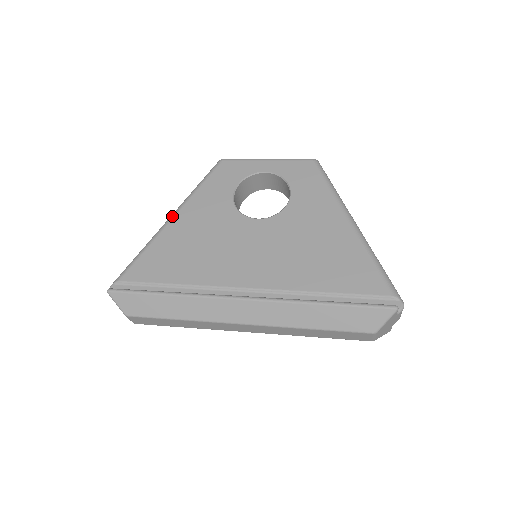
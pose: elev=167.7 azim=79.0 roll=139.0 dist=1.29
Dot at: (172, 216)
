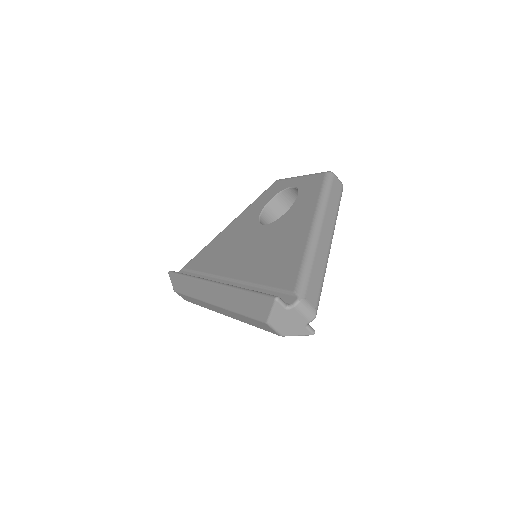
Dot at: (228, 225)
